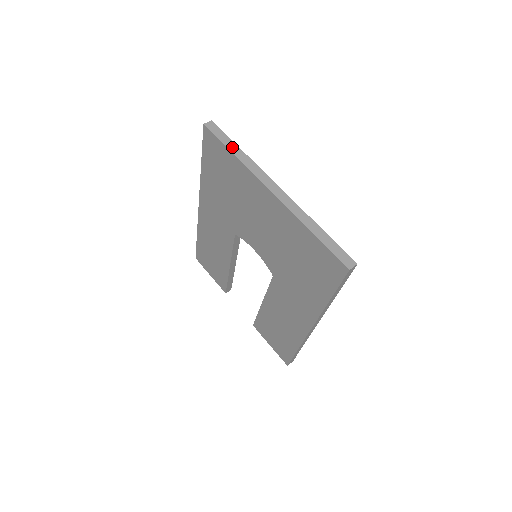
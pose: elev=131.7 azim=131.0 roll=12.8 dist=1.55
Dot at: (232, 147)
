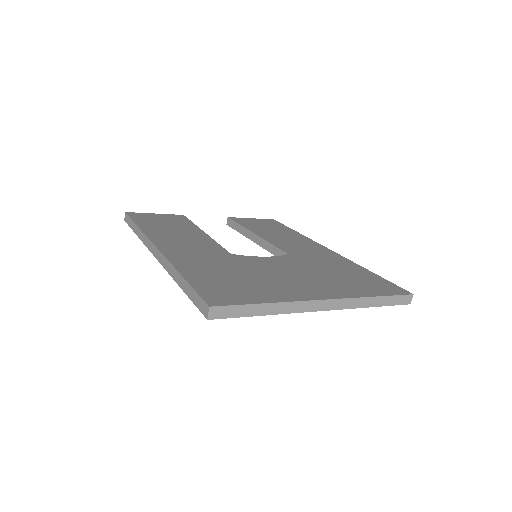
Dot at: (258, 311)
